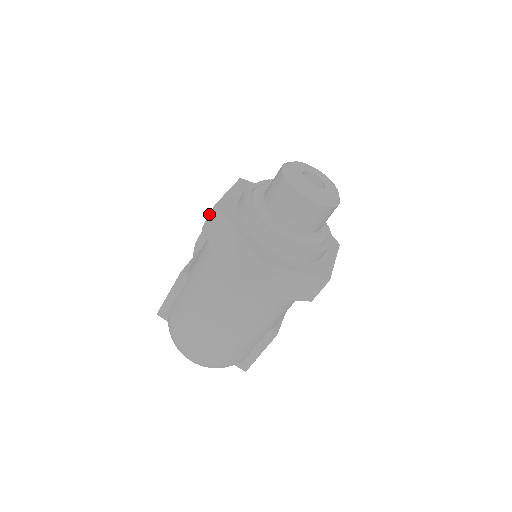
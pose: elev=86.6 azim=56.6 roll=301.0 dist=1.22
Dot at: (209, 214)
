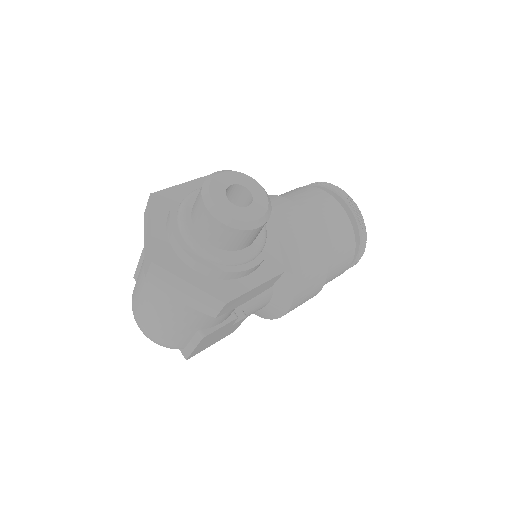
Dot at: occluded
